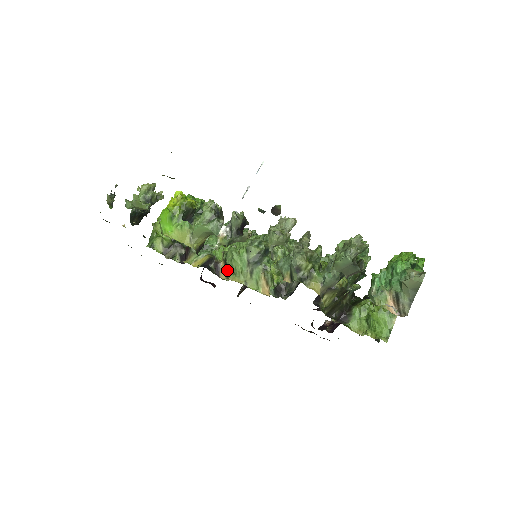
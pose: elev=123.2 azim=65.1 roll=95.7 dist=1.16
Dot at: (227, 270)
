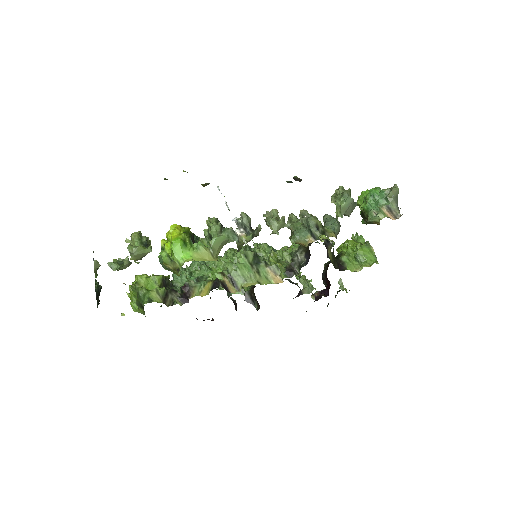
Dot at: (235, 283)
